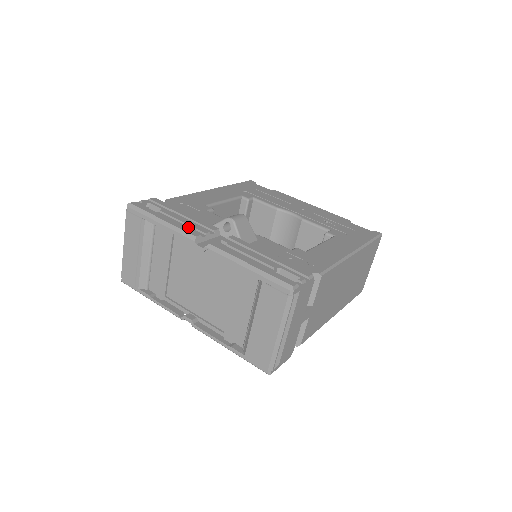
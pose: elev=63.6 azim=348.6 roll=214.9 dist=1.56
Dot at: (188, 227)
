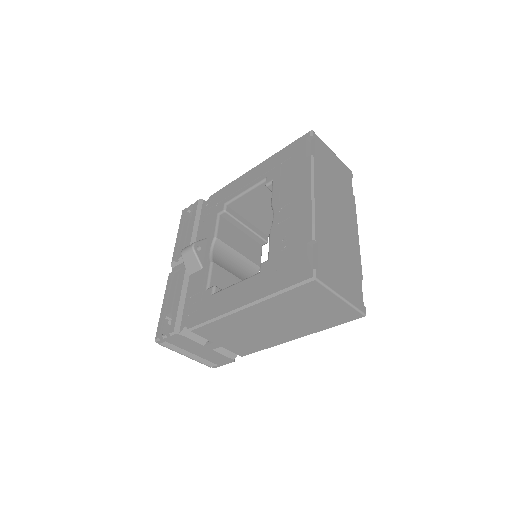
Dot at: (181, 247)
